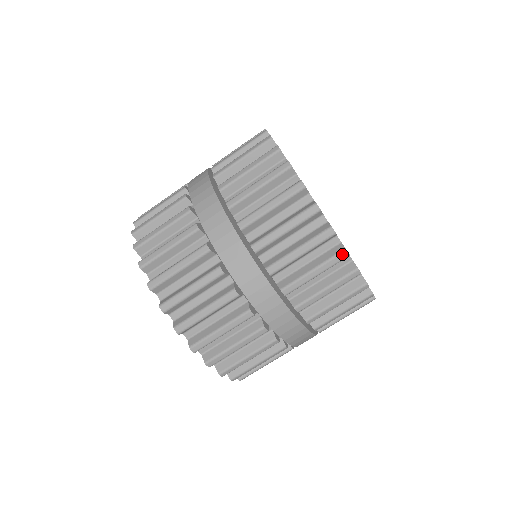
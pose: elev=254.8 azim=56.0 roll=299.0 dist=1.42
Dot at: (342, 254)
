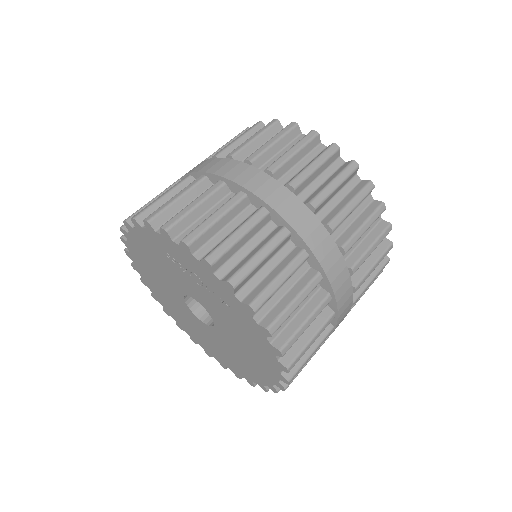
Dot at: (290, 125)
